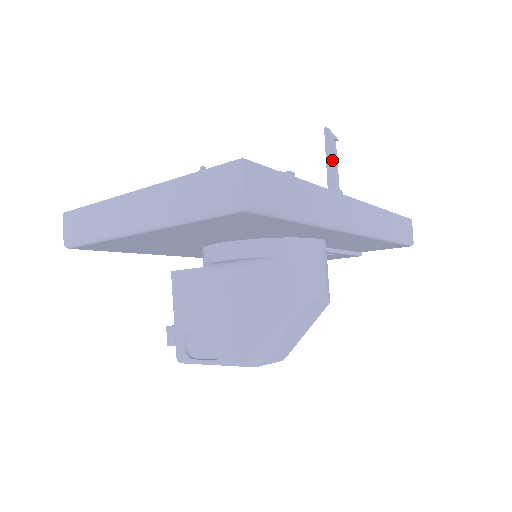
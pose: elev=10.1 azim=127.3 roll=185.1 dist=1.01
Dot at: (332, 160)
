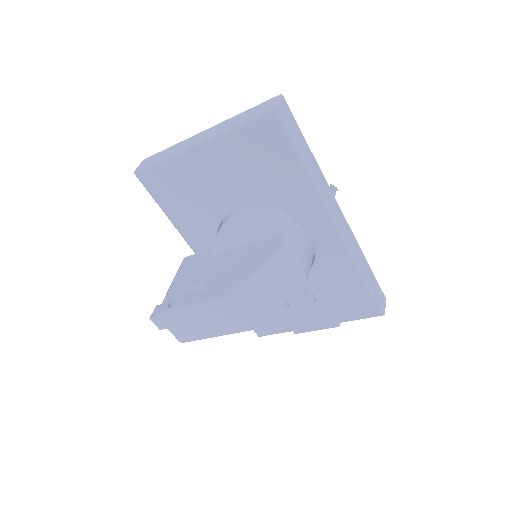
Dot at: occluded
